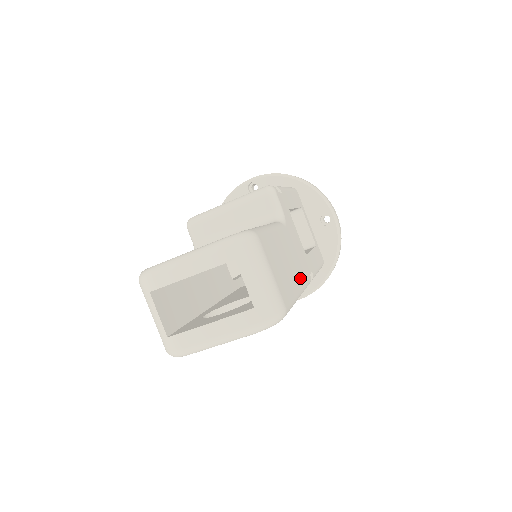
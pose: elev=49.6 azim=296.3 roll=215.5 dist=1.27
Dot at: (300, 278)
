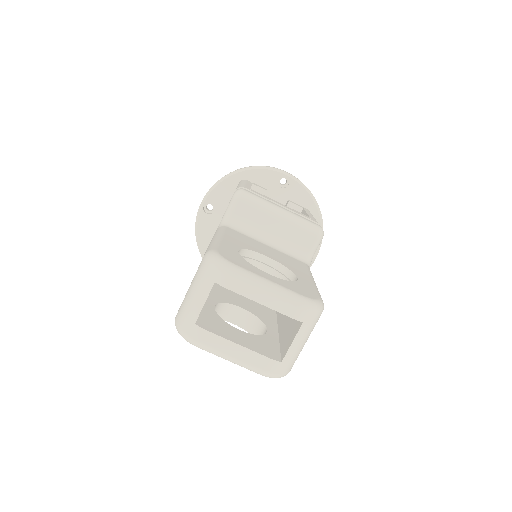
Dot at: occluded
